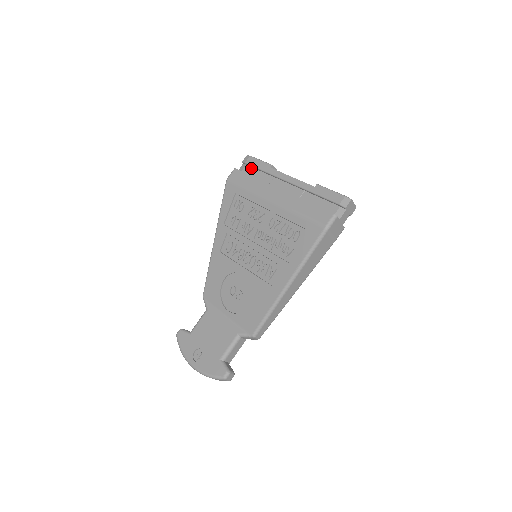
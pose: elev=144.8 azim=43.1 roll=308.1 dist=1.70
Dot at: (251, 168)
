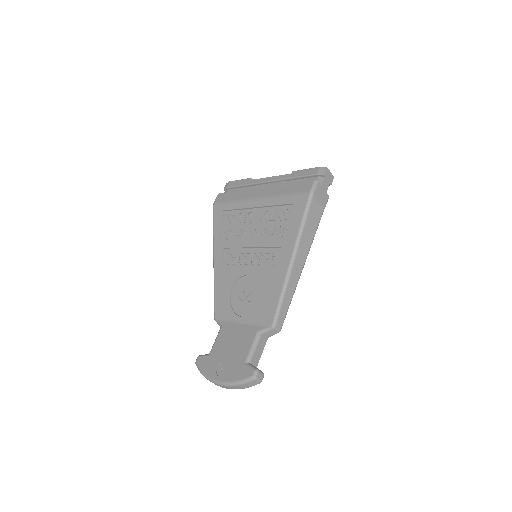
Dot at: (233, 189)
